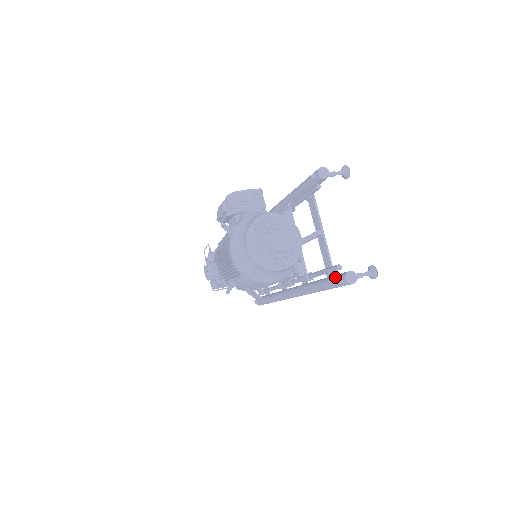
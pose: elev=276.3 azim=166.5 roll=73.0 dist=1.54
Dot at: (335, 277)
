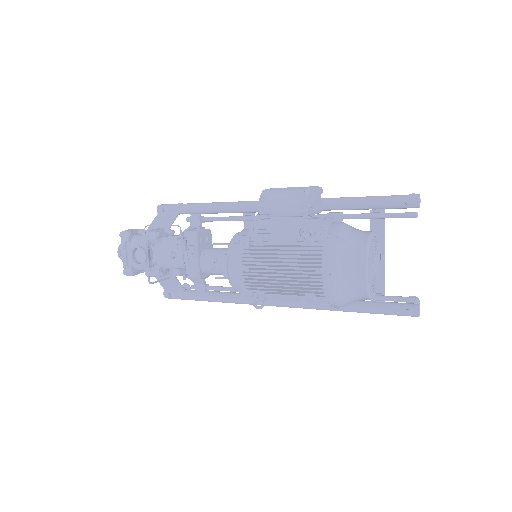
Dot at: (396, 306)
